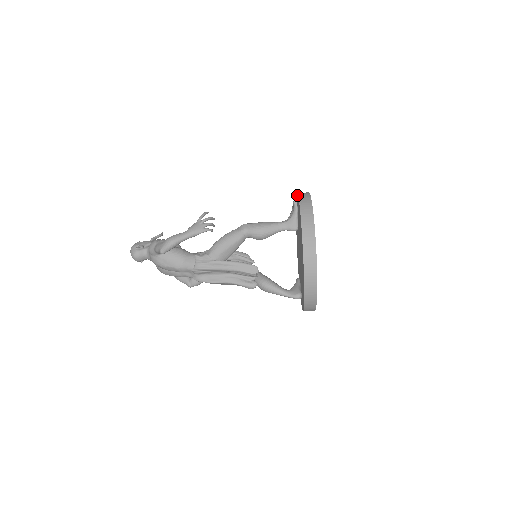
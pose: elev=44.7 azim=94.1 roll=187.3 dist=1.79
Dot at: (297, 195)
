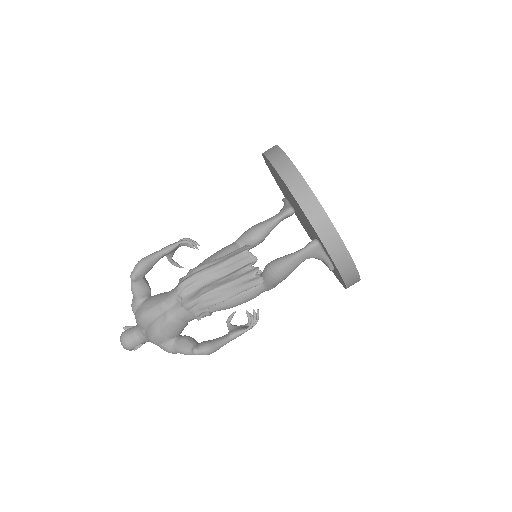
Dot at: occluded
